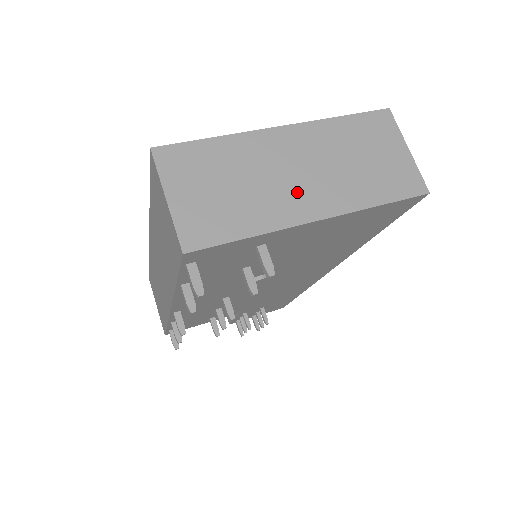
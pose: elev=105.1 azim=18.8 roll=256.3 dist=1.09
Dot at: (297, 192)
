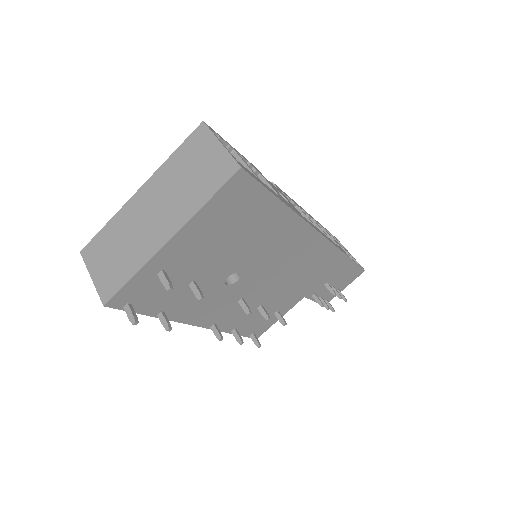
Dot at: (154, 228)
